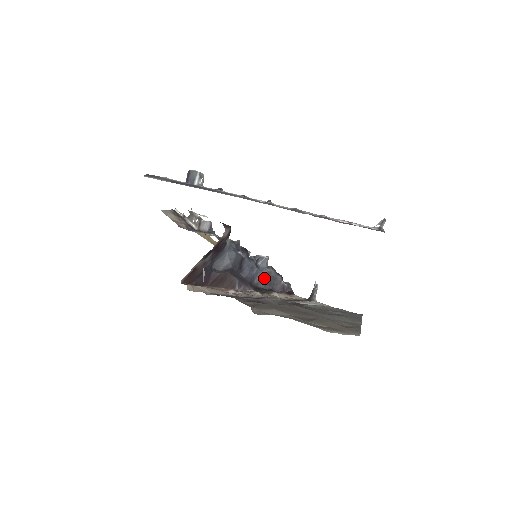
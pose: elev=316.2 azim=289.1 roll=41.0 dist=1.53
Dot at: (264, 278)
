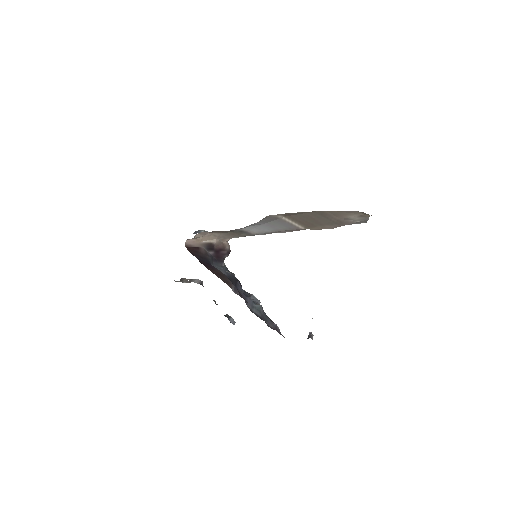
Dot at: (257, 310)
